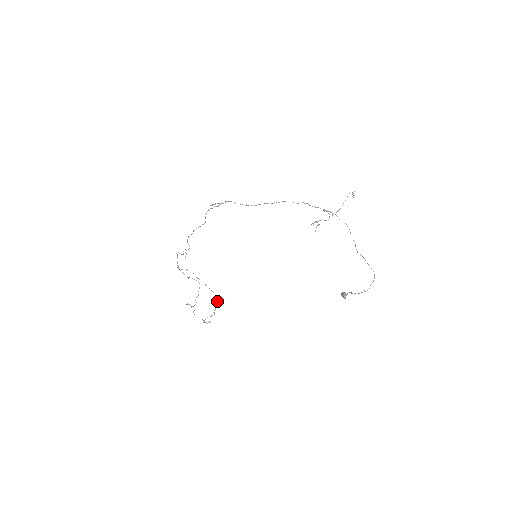
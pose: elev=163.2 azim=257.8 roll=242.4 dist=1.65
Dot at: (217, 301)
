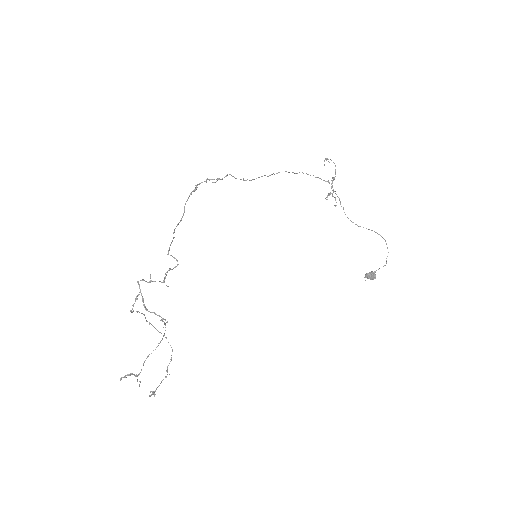
Dot at: (172, 350)
